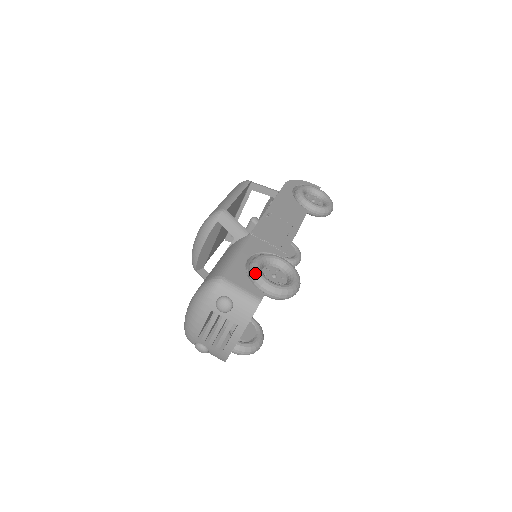
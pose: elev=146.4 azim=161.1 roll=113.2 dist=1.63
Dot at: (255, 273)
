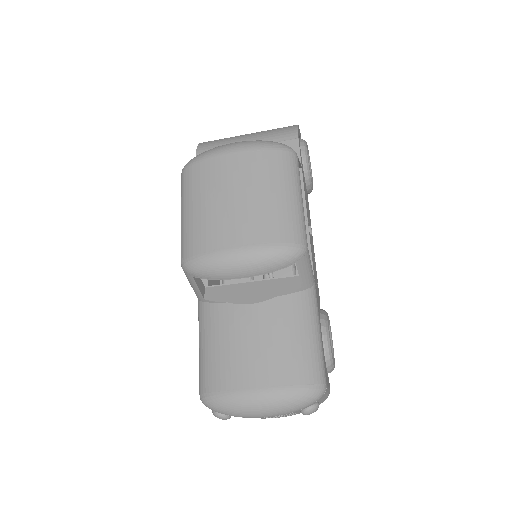
Dot at: (331, 359)
